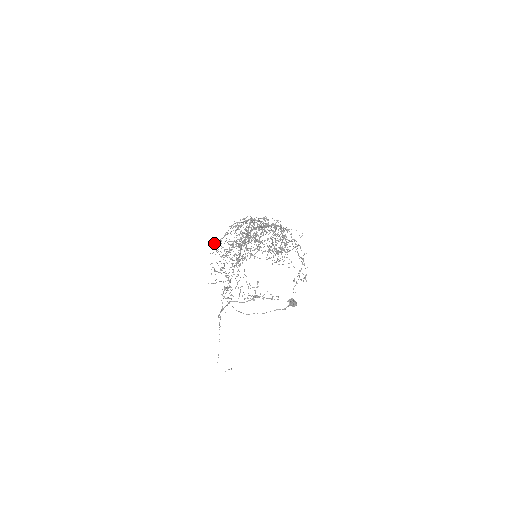
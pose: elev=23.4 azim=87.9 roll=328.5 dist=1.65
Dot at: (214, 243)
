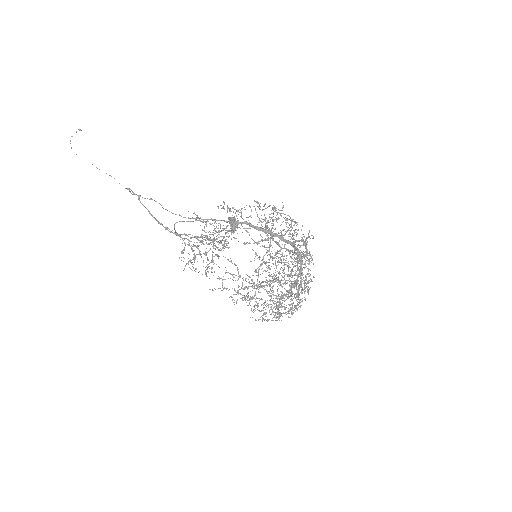
Dot at: occluded
